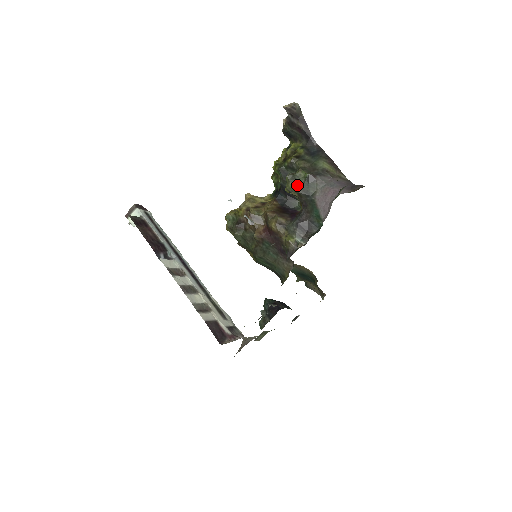
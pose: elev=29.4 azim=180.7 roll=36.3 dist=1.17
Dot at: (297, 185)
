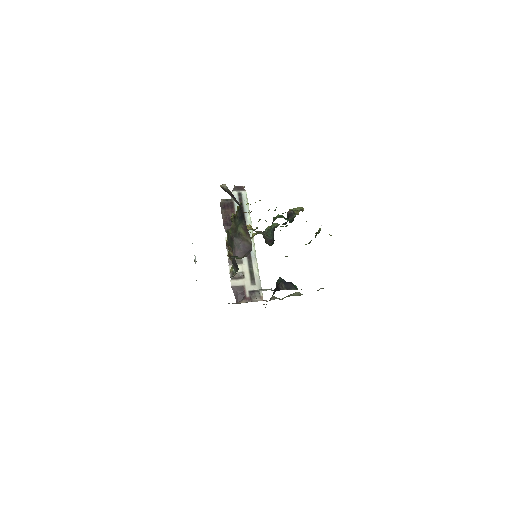
Dot at: (228, 239)
